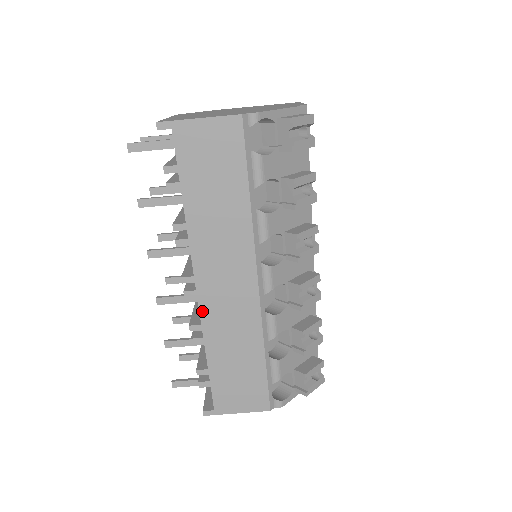
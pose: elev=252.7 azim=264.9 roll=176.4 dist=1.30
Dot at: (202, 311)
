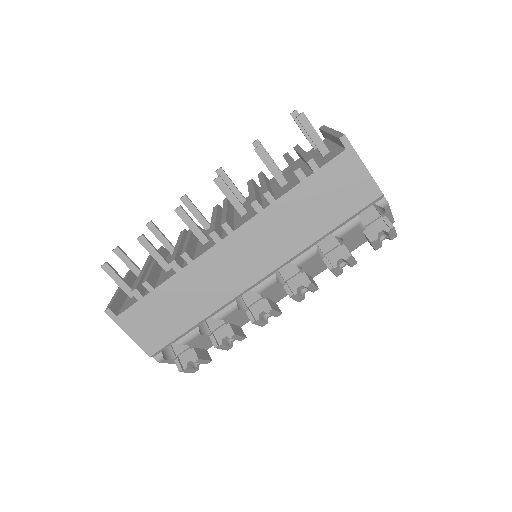
Dot at: (206, 254)
